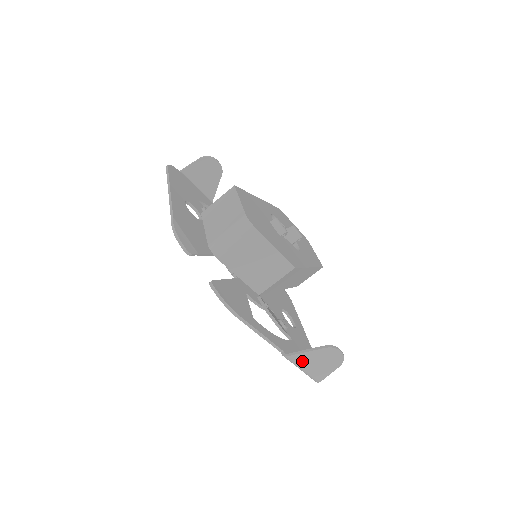
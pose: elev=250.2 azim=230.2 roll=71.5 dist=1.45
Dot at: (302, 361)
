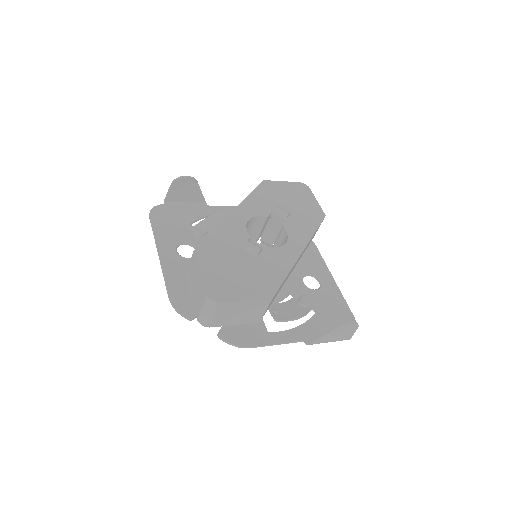
Dot at: (323, 341)
